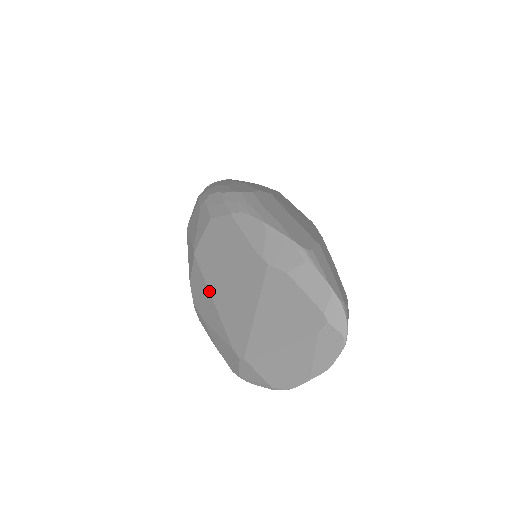
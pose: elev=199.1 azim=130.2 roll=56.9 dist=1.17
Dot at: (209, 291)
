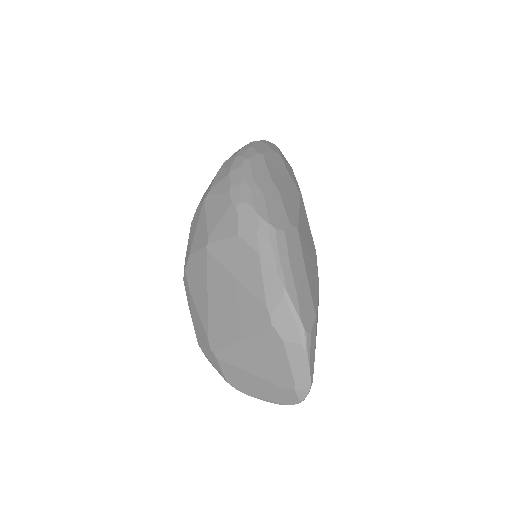
Dot at: (207, 285)
